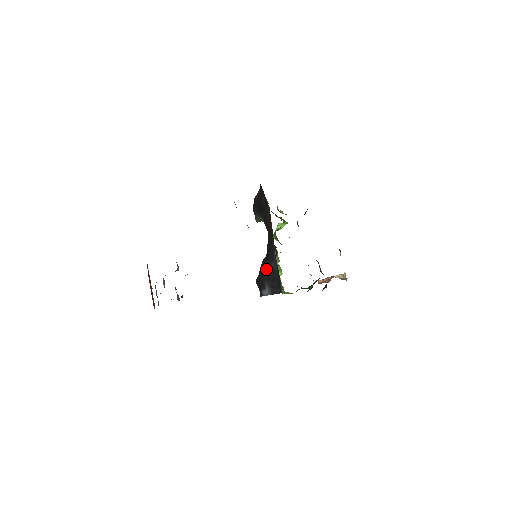
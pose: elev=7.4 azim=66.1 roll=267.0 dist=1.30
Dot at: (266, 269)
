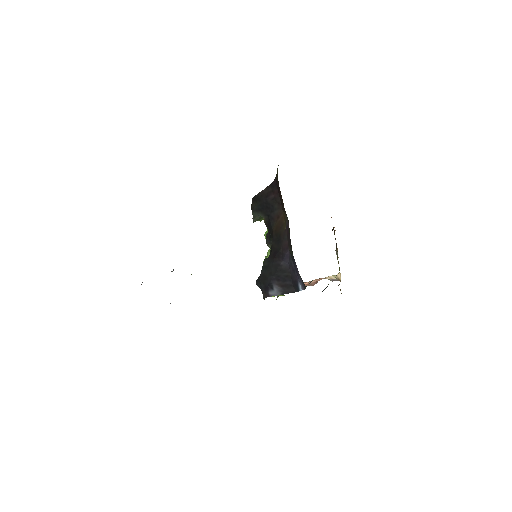
Dot at: (274, 268)
